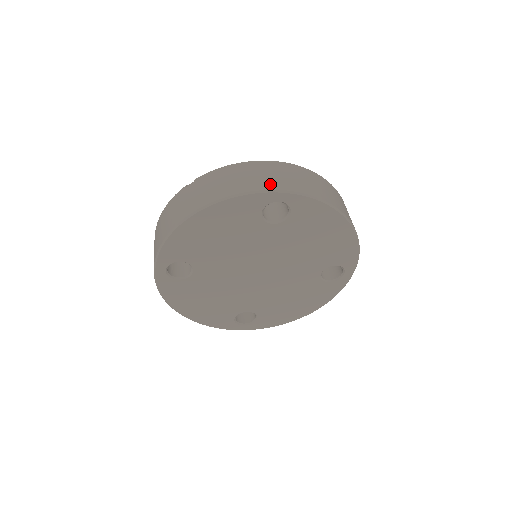
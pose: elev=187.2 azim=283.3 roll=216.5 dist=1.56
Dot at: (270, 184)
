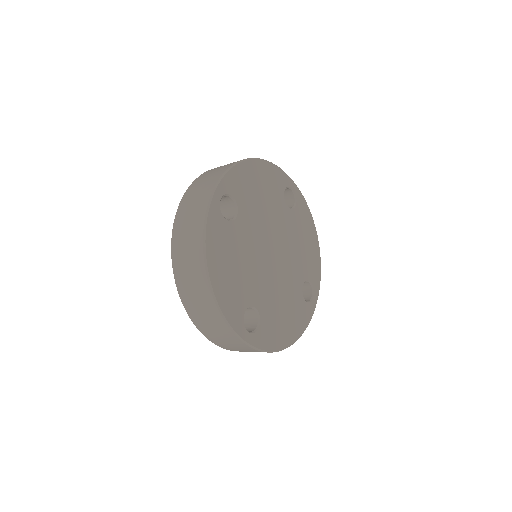
Dot at: occluded
